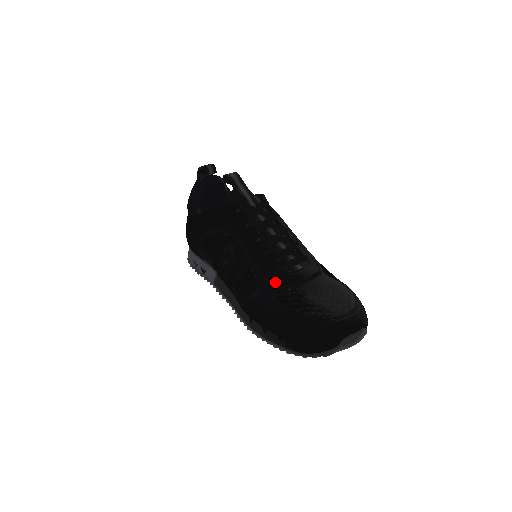
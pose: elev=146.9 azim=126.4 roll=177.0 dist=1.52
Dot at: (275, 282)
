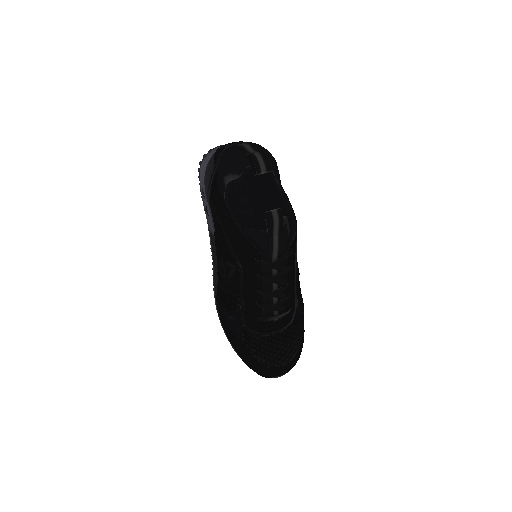
Dot at: (249, 323)
